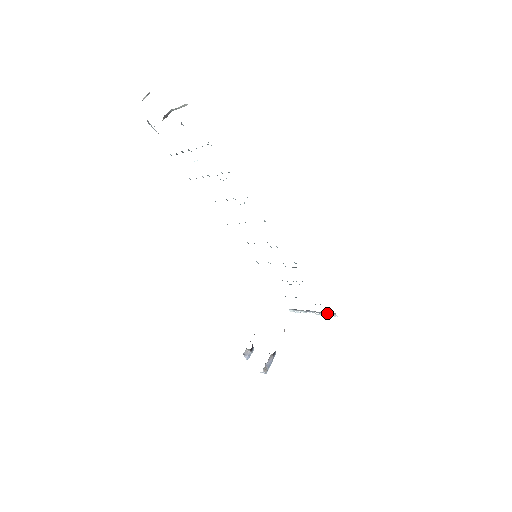
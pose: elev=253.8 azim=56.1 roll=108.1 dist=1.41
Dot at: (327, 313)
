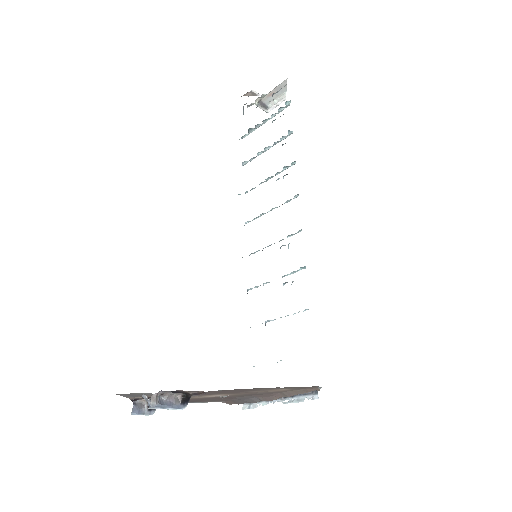
Dot at: (303, 395)
